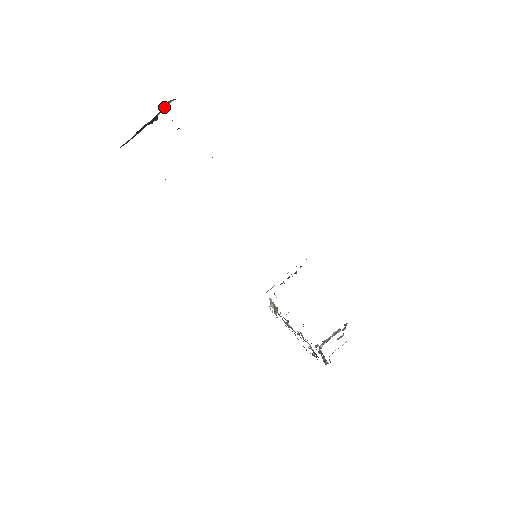
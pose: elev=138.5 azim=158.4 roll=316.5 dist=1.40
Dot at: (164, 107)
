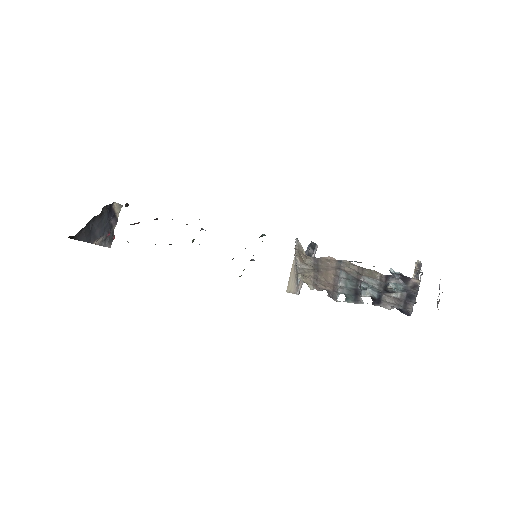
Dot at: (116, 219)
